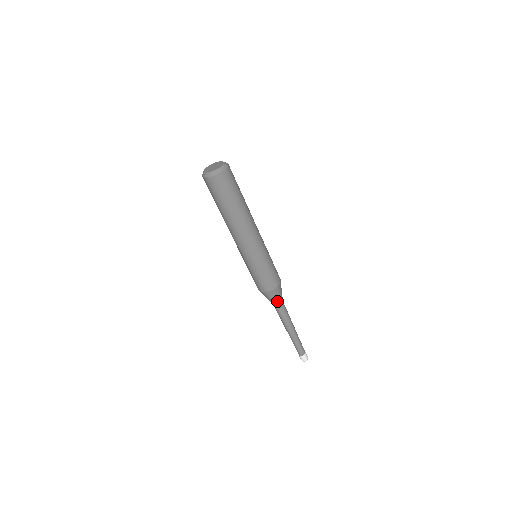
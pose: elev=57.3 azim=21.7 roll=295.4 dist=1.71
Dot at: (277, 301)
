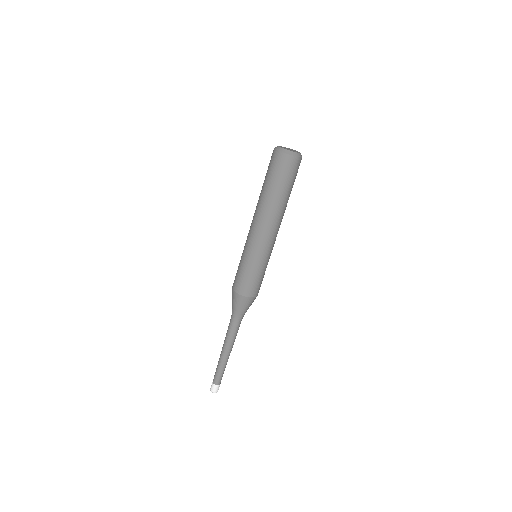
Dot at: (245, 312)
